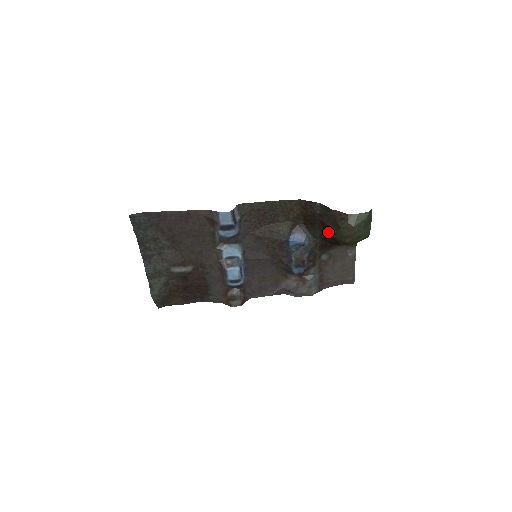
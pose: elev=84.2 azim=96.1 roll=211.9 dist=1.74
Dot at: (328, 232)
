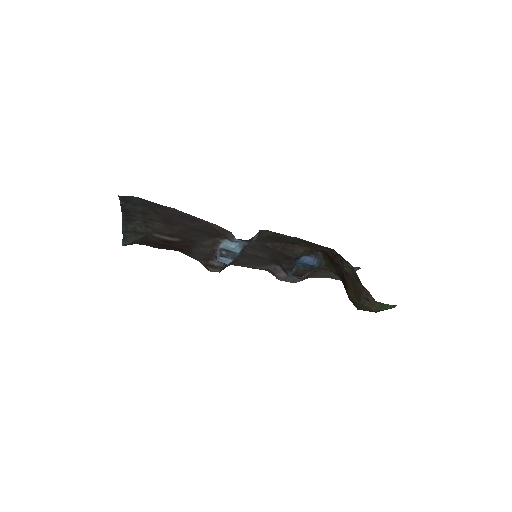
Dot at: (345, 286)
